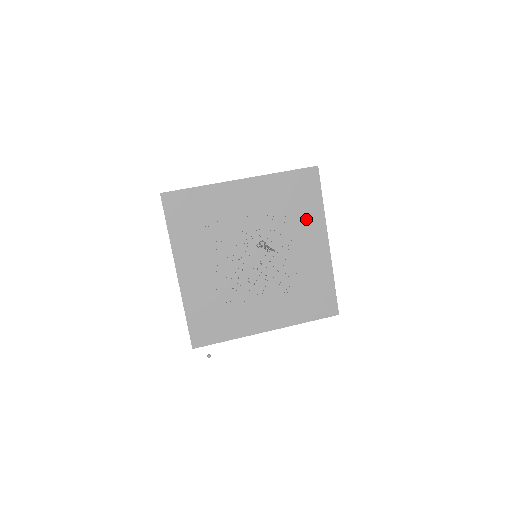
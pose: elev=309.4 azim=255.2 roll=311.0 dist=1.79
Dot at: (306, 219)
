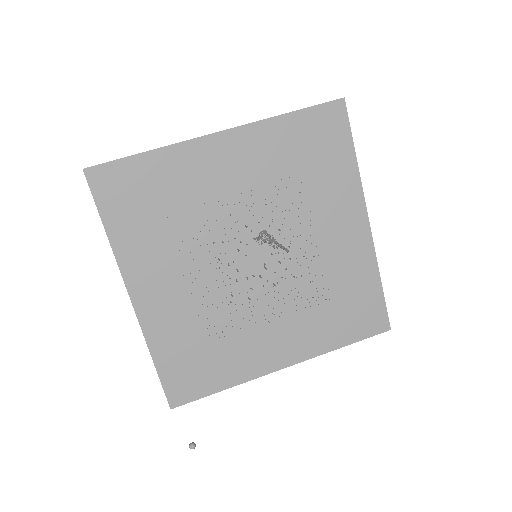
Dot at: (331, 188)
